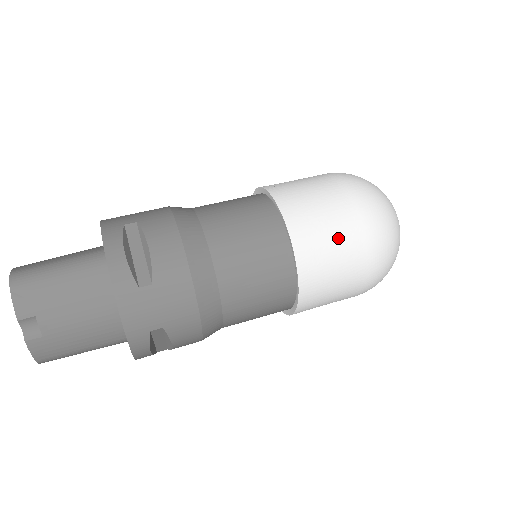
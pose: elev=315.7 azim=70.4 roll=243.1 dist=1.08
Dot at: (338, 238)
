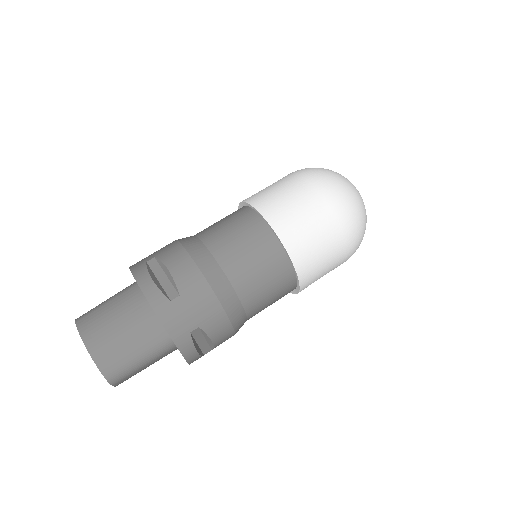
Dot at: occluded
